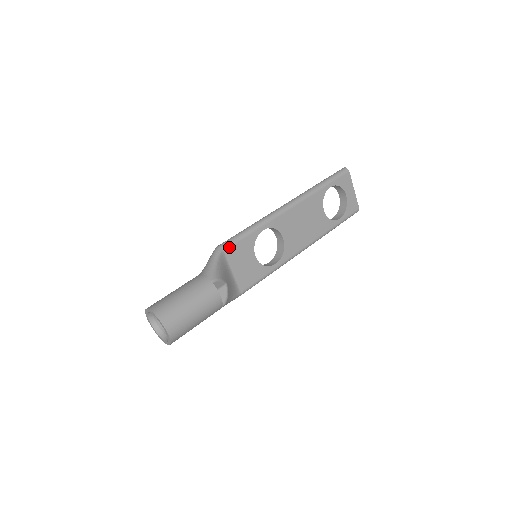
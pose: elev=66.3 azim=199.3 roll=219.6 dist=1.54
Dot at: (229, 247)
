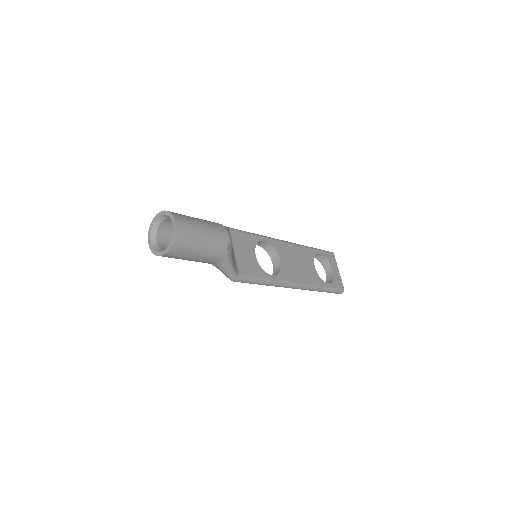
Dot at: (235, 231)
